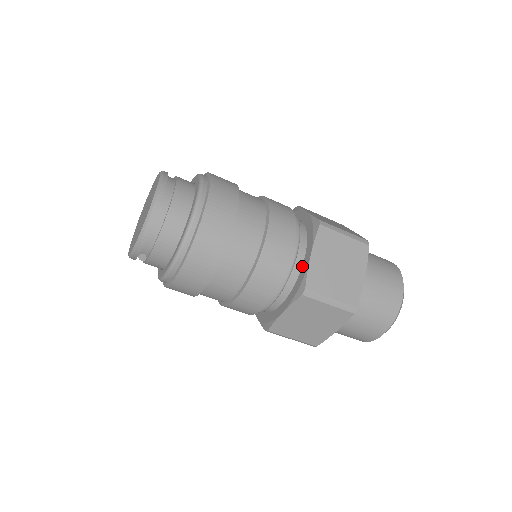
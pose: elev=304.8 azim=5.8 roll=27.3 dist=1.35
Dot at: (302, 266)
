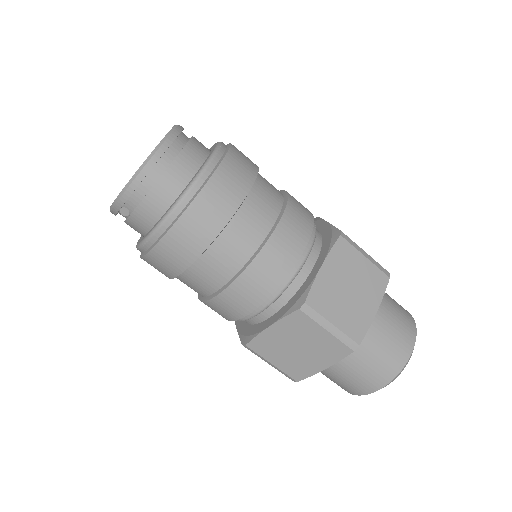
Dot at: (307, 277)
